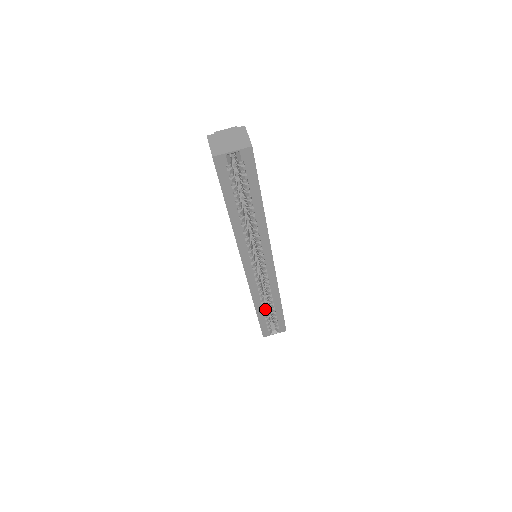
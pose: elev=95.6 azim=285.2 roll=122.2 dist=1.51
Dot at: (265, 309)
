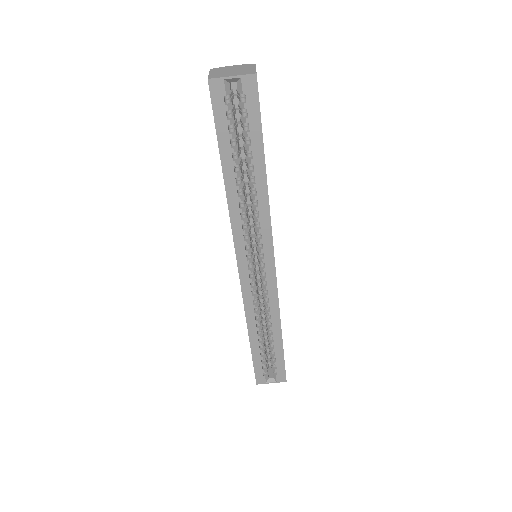
Dot at: (261, 339)
